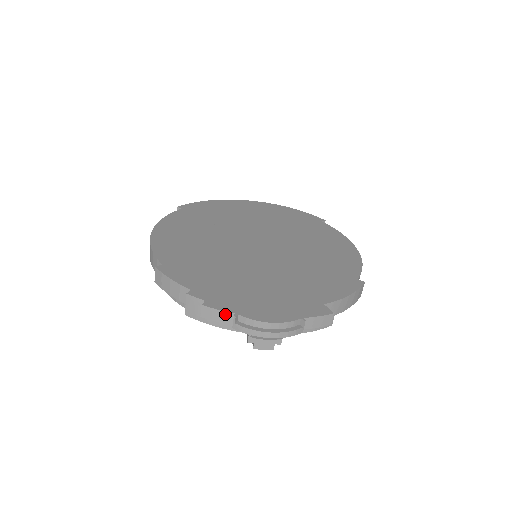
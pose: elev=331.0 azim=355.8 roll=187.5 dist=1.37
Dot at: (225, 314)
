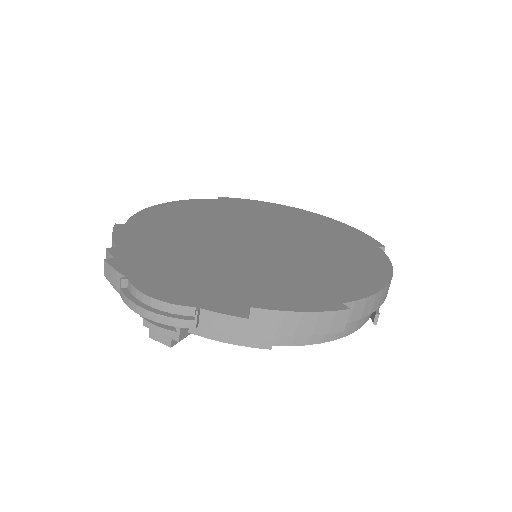
Dot at: (118, 275)
